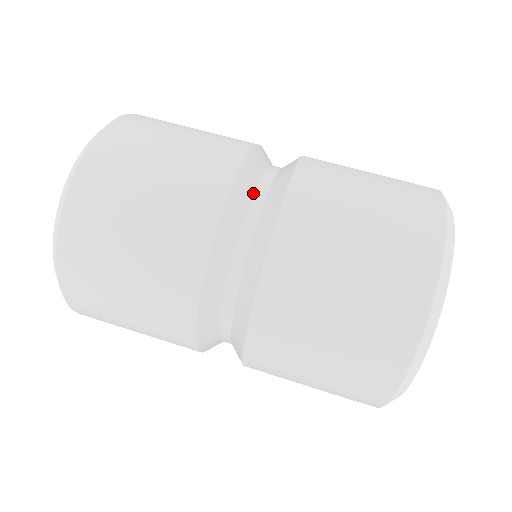
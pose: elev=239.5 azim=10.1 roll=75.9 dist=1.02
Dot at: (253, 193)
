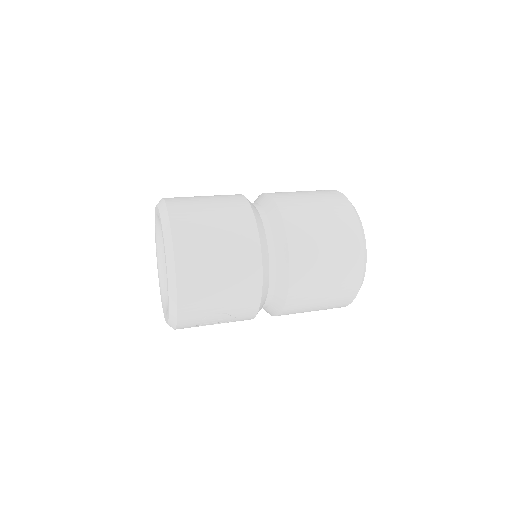
Dot at: occluded
